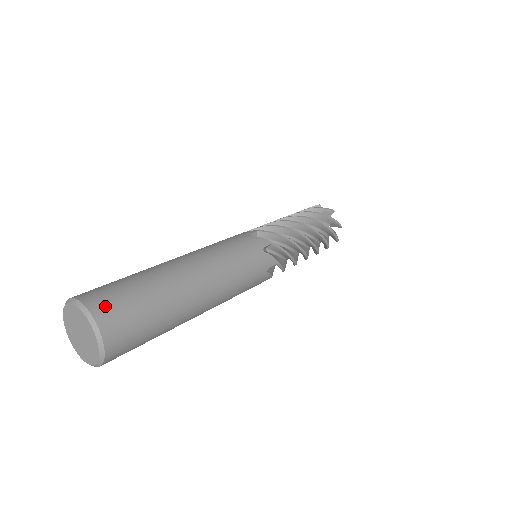
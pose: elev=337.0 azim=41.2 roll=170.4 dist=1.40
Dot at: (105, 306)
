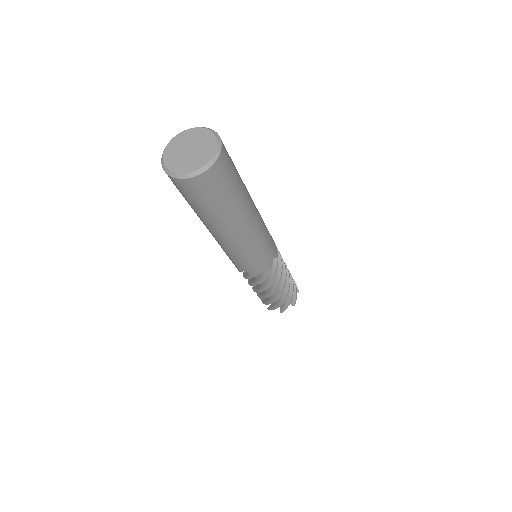
Dot at: occluded
